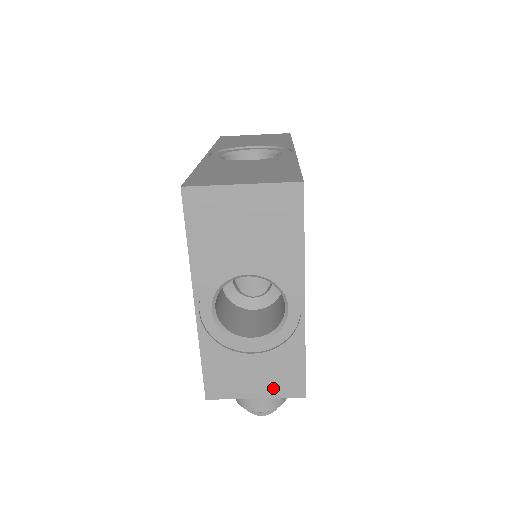
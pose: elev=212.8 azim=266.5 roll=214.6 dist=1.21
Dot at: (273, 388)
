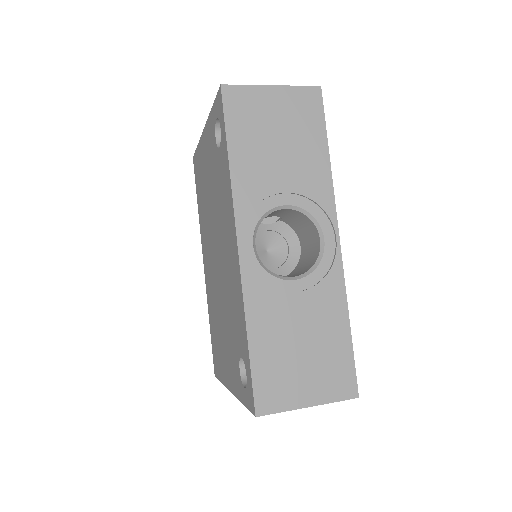
Dot at: occluded
